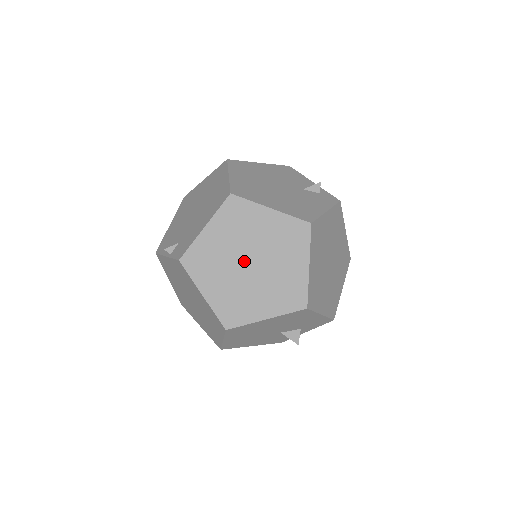
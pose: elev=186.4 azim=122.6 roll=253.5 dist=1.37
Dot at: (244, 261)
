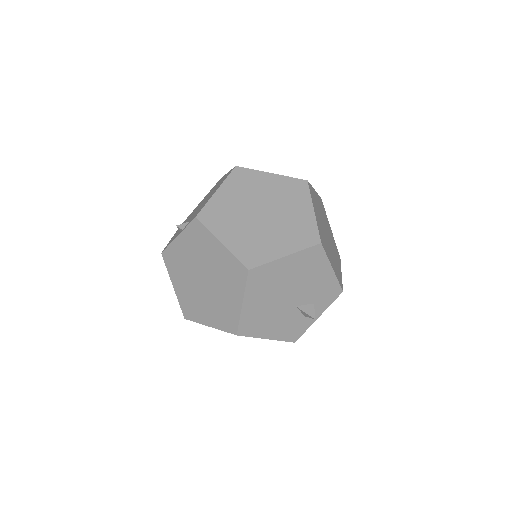
Dot at: (256, 212)
